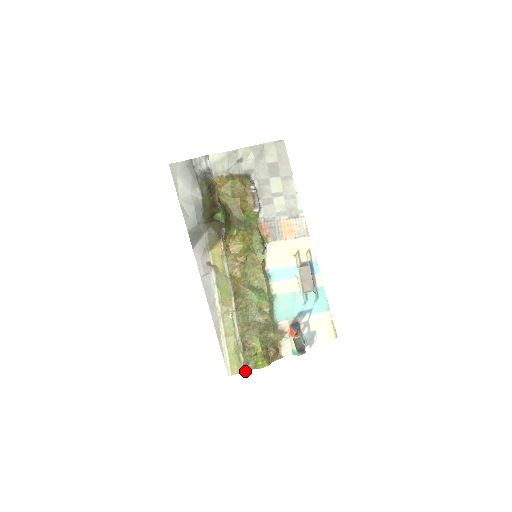
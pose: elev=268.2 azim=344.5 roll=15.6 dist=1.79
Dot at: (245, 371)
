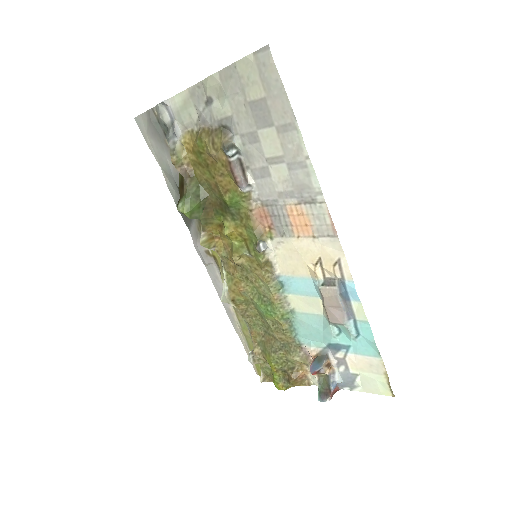
Dot at: (265, 381)
